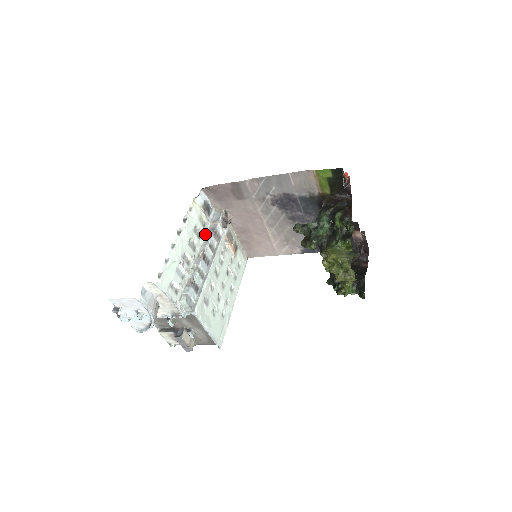
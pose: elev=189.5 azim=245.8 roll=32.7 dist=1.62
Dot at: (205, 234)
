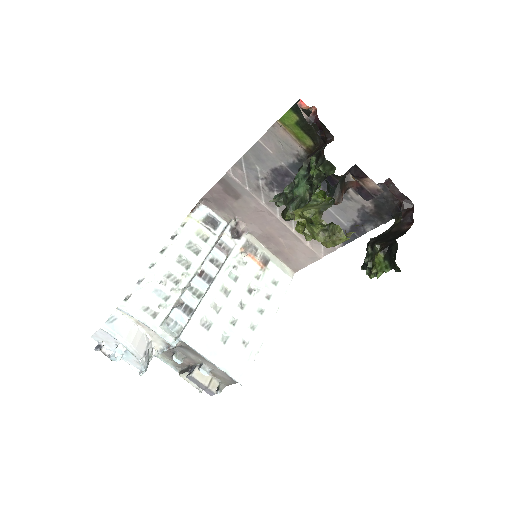
Dot at: (209, 249)
